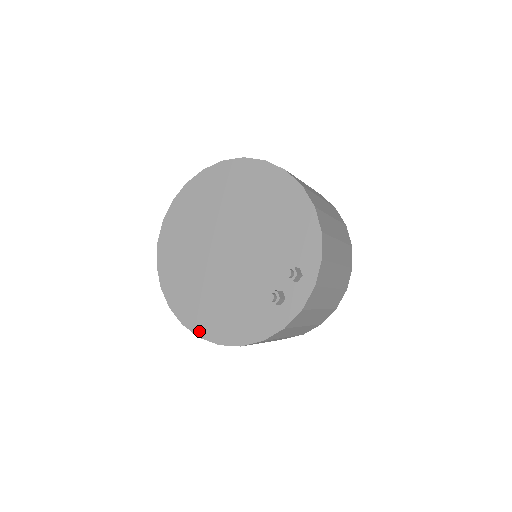
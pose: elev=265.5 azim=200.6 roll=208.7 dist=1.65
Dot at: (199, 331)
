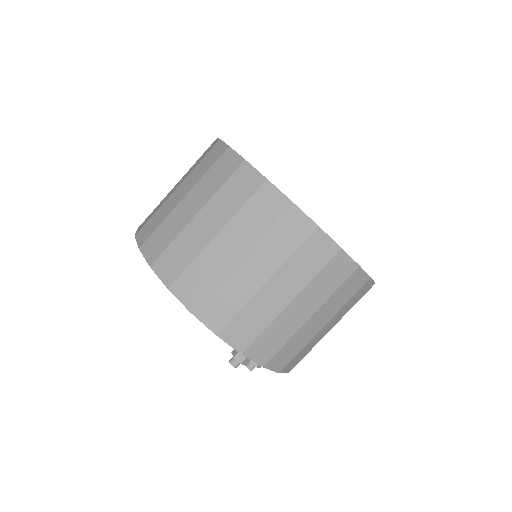
Dot at: occluded
